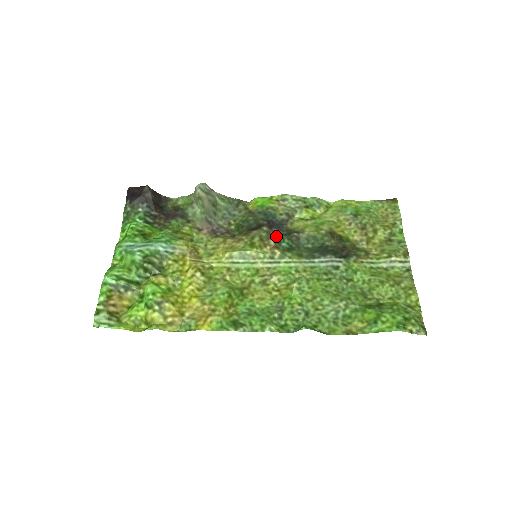
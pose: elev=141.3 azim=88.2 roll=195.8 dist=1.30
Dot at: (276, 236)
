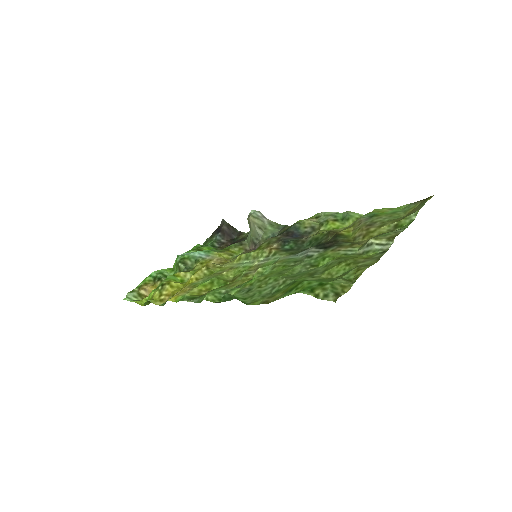
Dot at: (283, 240)
